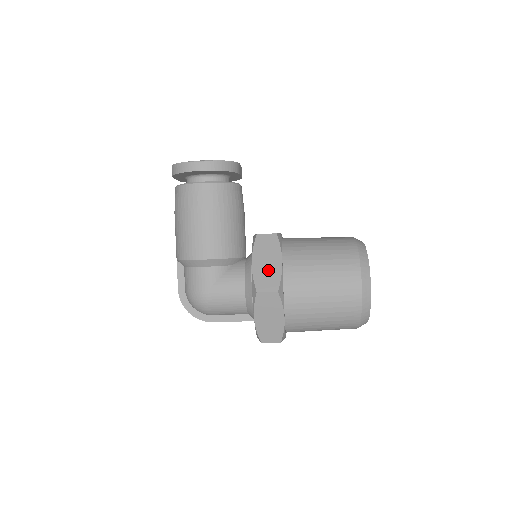
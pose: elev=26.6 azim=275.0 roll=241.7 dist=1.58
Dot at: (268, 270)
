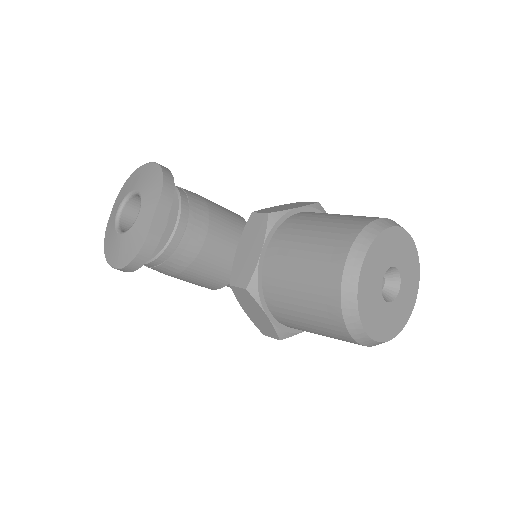
Dot at: (261, 321)
